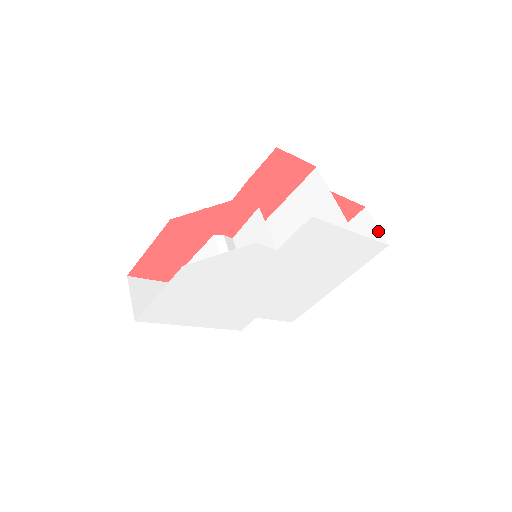
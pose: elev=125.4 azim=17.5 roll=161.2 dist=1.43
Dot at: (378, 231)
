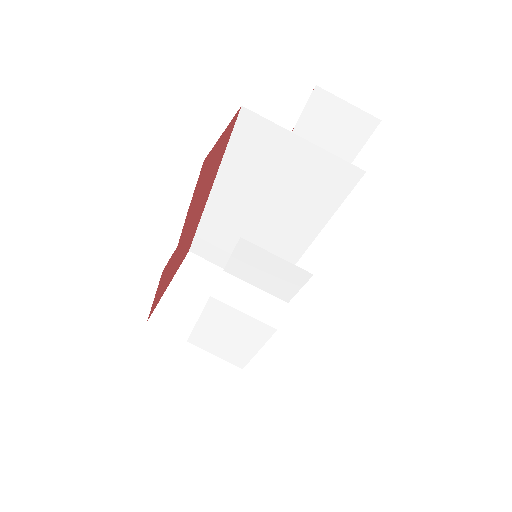
Dot at: (355, 109)
